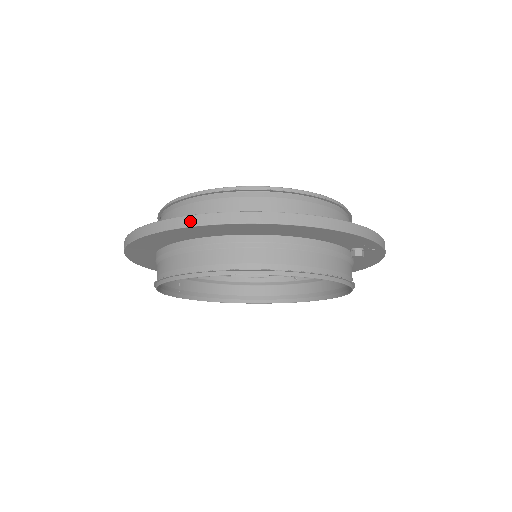
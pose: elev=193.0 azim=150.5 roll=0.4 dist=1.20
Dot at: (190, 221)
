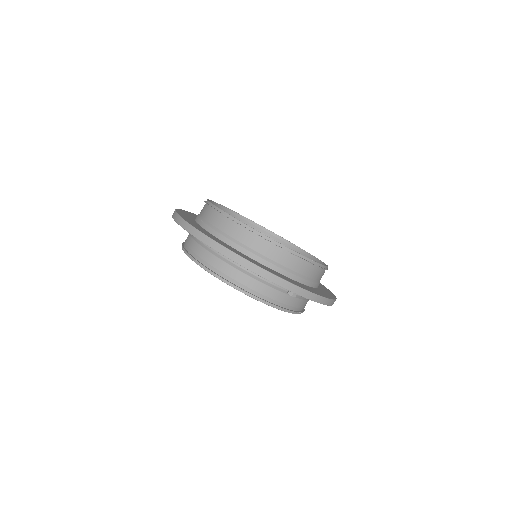
Dot at: (185, 225)
